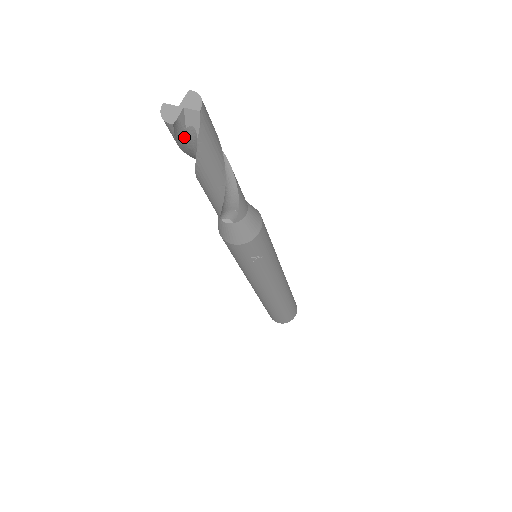
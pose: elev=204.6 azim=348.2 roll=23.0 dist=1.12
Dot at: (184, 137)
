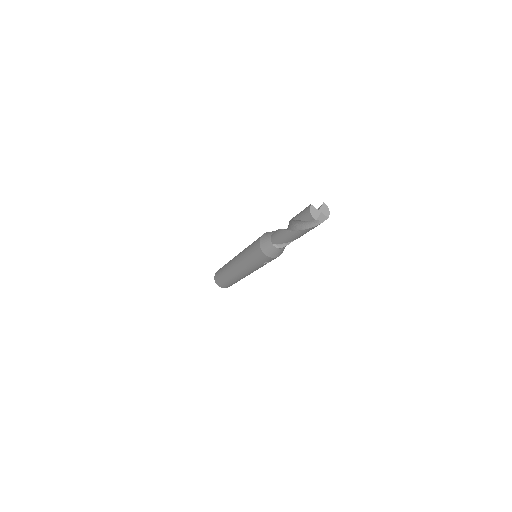
Dot at: occluded
